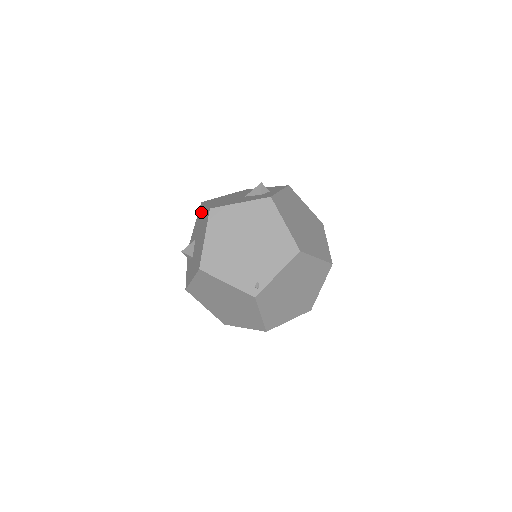
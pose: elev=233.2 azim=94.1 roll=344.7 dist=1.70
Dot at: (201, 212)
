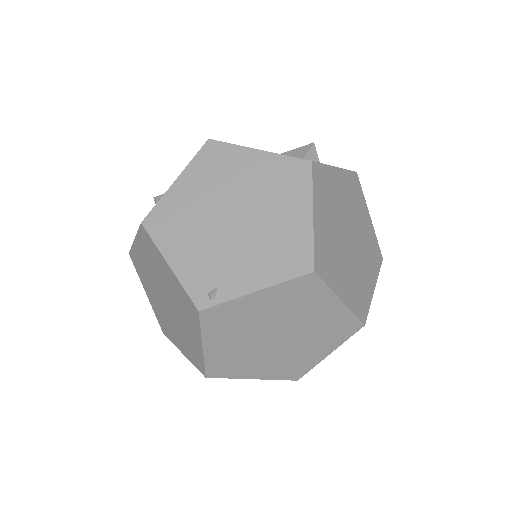
Dot at: occluded
